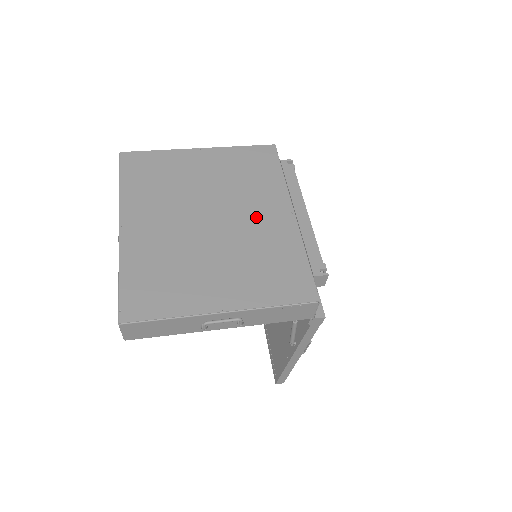
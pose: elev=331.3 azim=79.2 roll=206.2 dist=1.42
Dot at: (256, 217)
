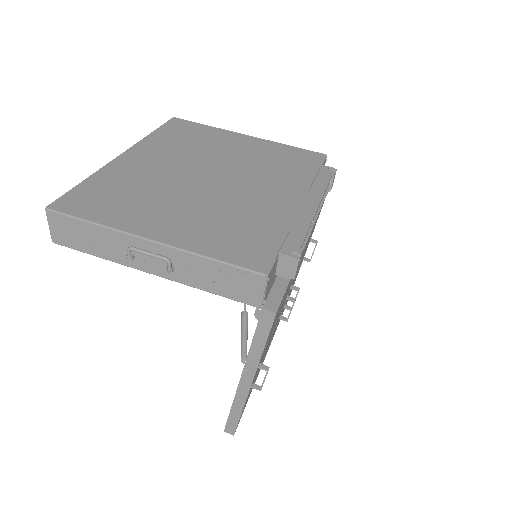
Dot at: (258, 191)
